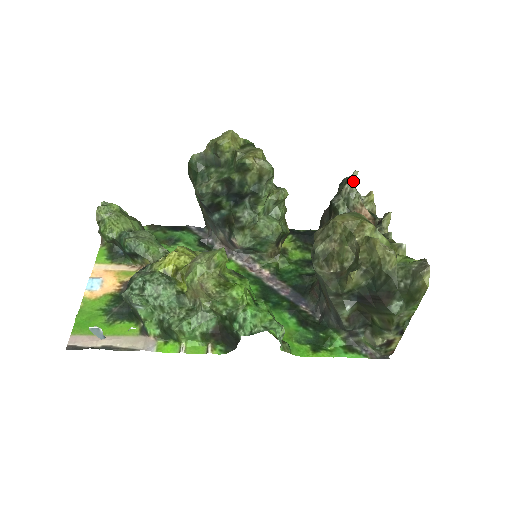
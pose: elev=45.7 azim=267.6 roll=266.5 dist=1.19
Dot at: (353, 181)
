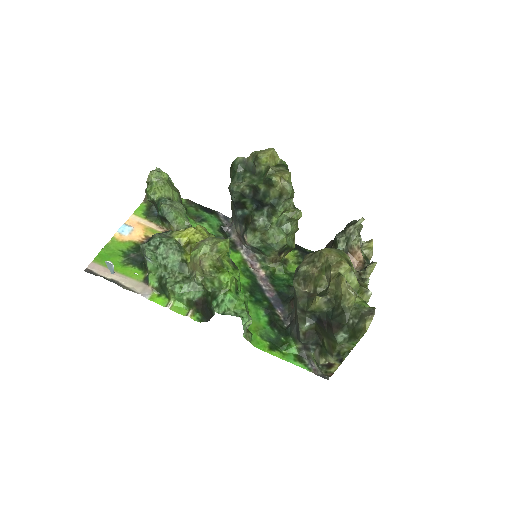
Dot at: (358, 225)
